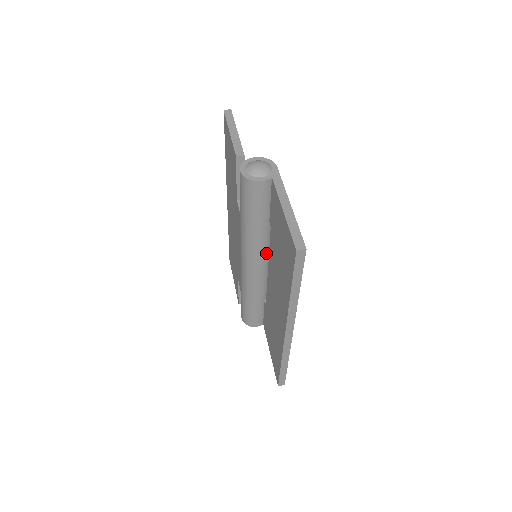
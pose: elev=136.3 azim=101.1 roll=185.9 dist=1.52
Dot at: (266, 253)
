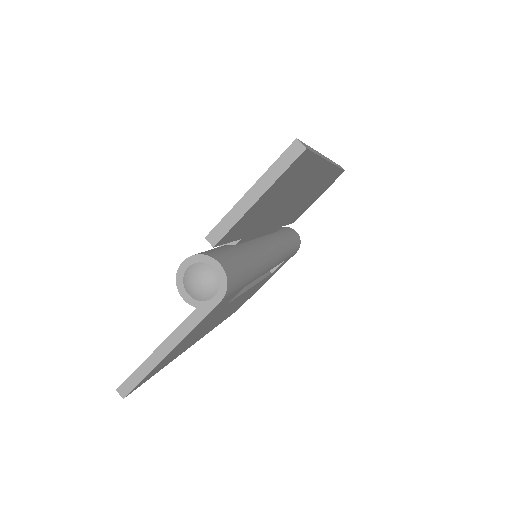
Dot at: occluded
